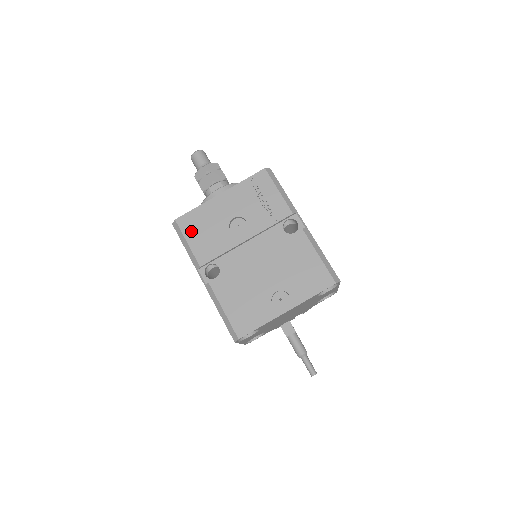
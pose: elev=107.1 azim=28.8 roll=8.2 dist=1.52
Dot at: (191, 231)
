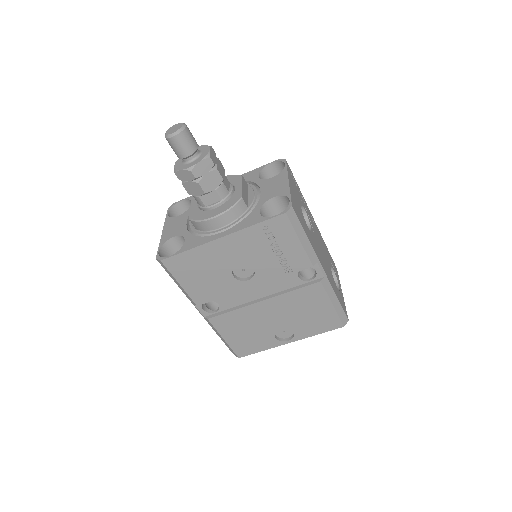
Dot at: (183, 274)
